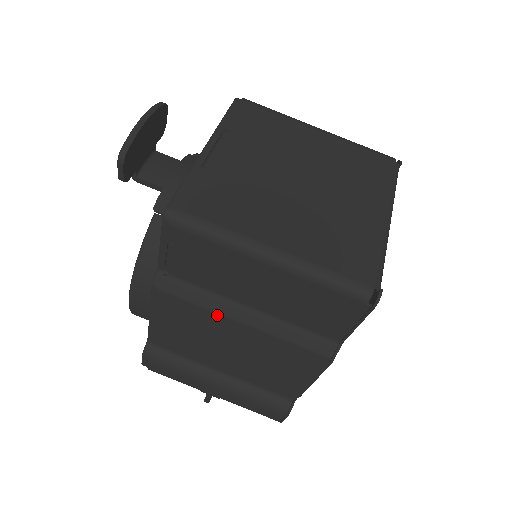
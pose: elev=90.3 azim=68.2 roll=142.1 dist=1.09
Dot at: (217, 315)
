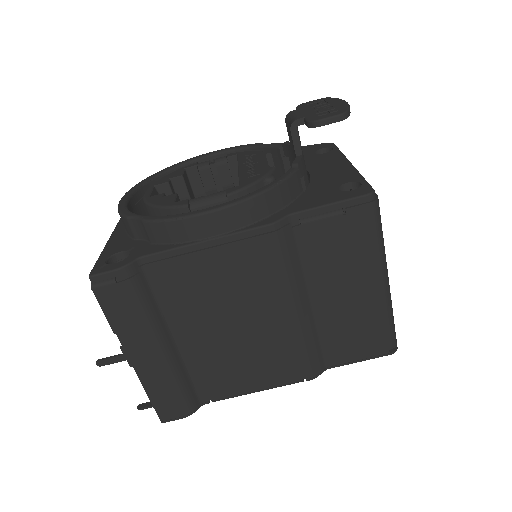
Dot at: (287, 289)
